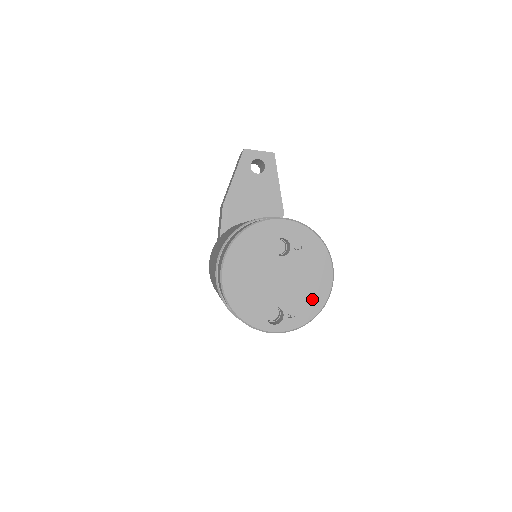
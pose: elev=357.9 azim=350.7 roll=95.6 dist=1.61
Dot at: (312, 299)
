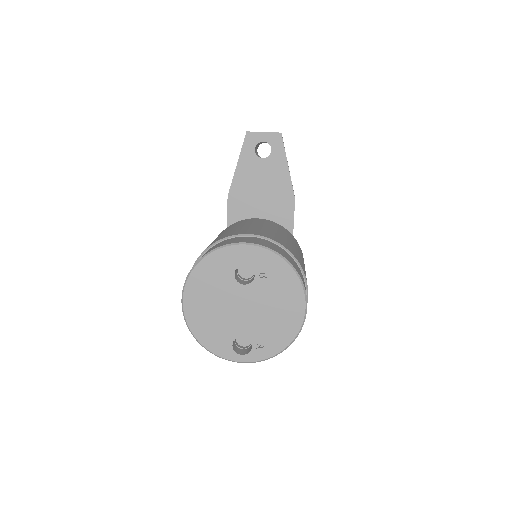
Dot at: (283, 329)
